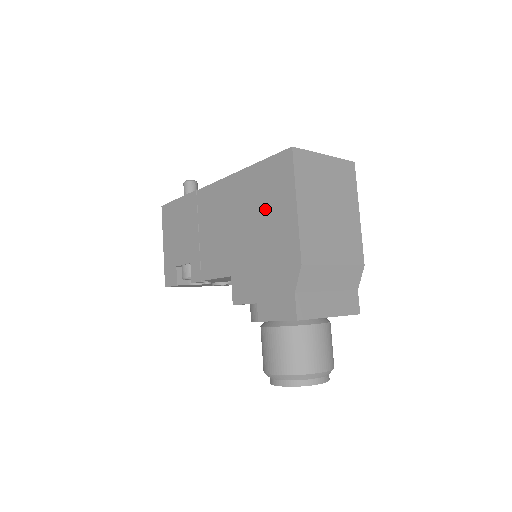
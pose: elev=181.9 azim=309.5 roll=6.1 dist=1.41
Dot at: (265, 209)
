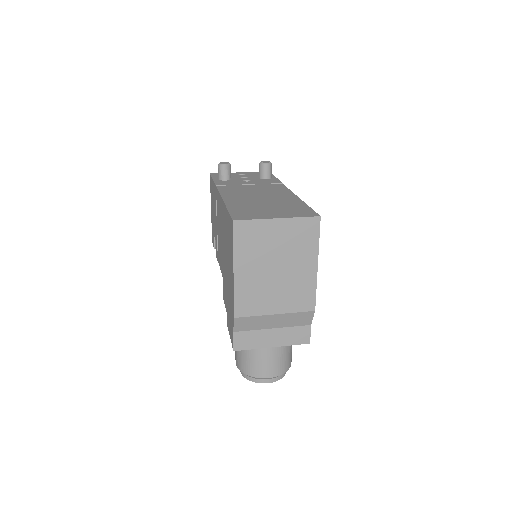
Dot at: (228, 252)
